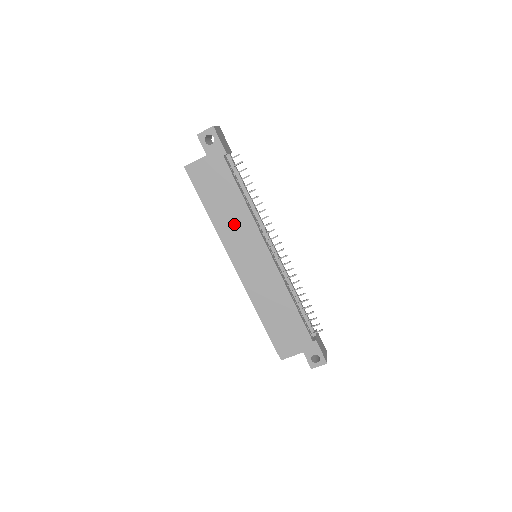
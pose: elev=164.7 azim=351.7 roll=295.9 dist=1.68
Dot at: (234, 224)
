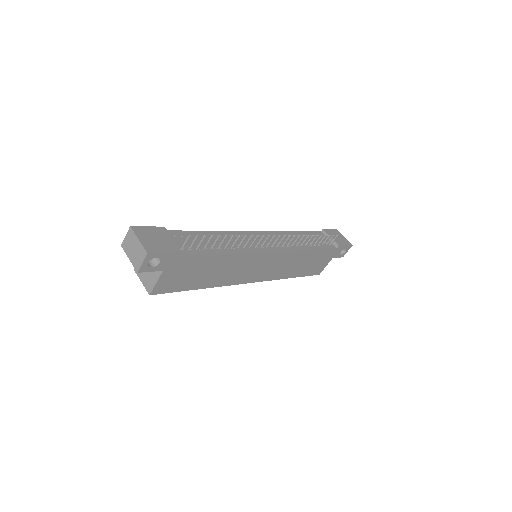
Dot at: (230, 270)
